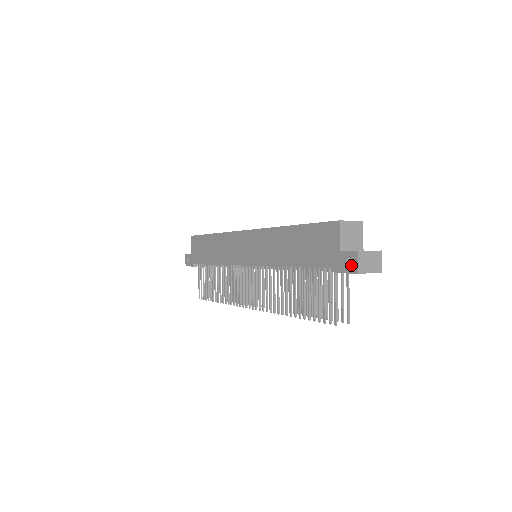
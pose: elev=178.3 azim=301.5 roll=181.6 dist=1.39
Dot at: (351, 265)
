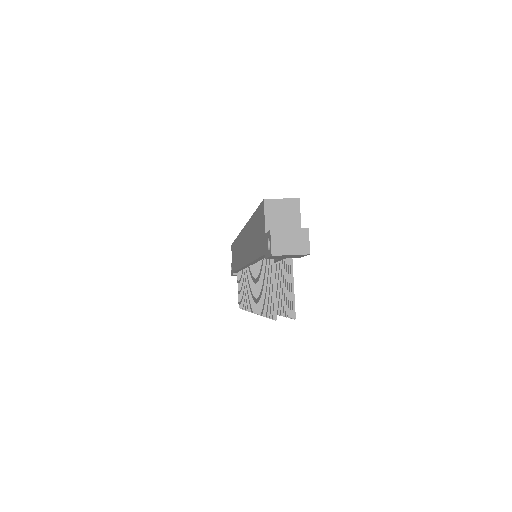
Dot at: occluded
